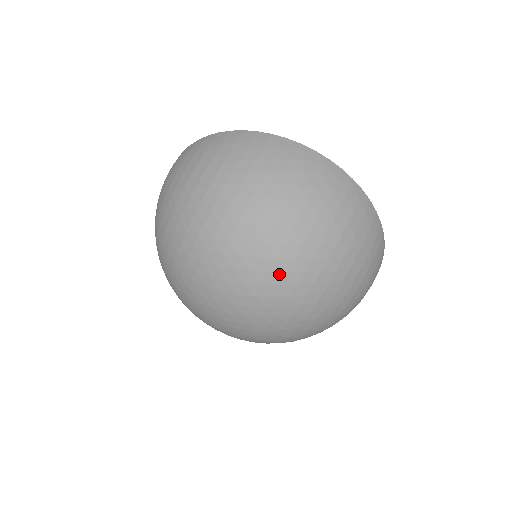
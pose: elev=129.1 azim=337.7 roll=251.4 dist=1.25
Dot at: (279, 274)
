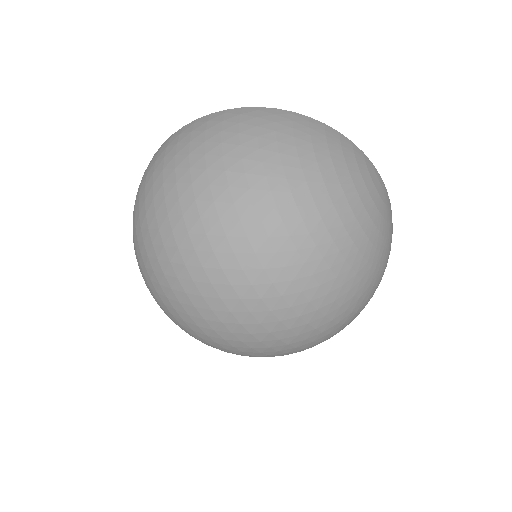
Dot at: (216, 228)
